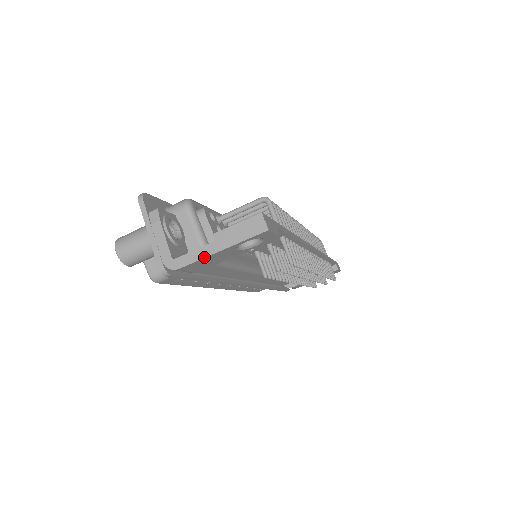
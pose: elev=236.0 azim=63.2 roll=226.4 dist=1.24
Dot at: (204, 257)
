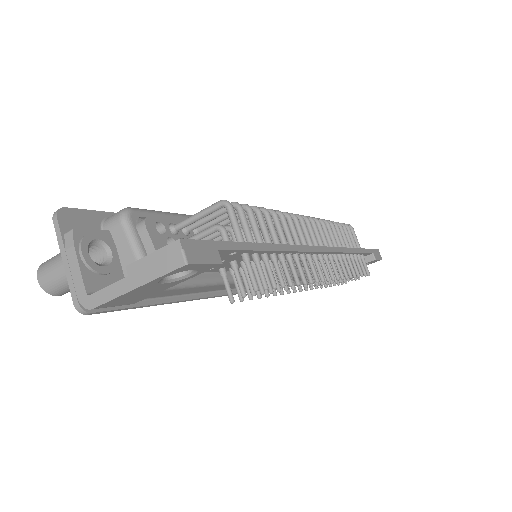
Dot at: (118, 296)
